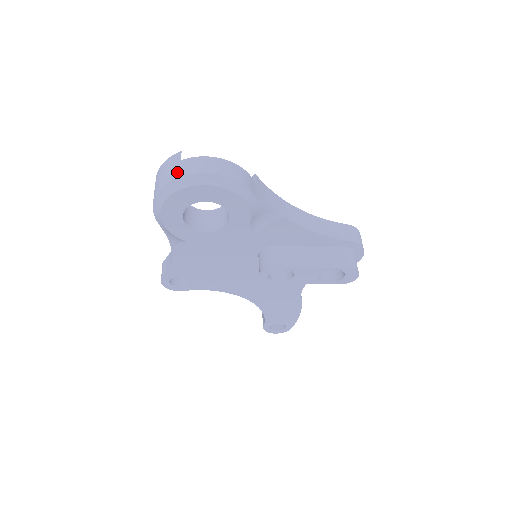
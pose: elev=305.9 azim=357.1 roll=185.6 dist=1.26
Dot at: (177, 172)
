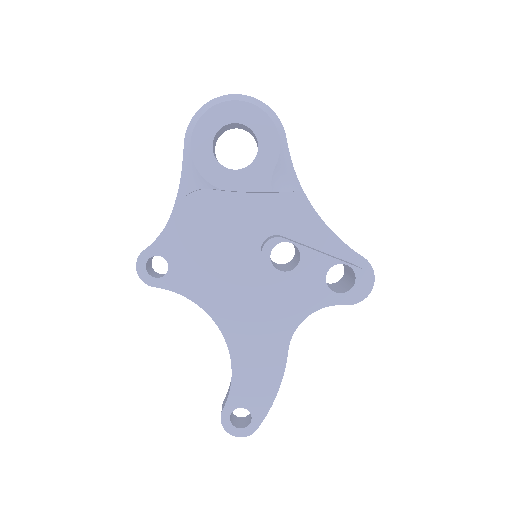
Dot at: occluded
